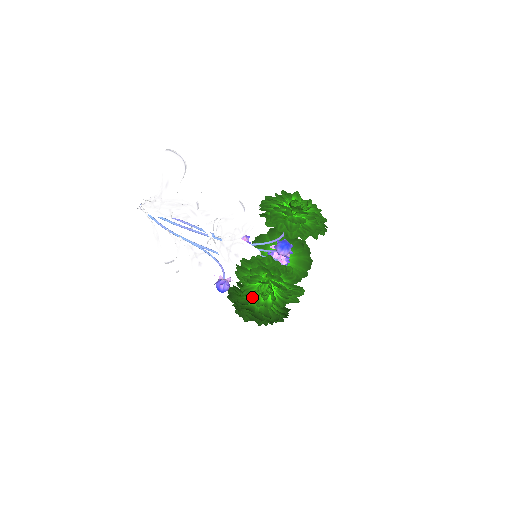
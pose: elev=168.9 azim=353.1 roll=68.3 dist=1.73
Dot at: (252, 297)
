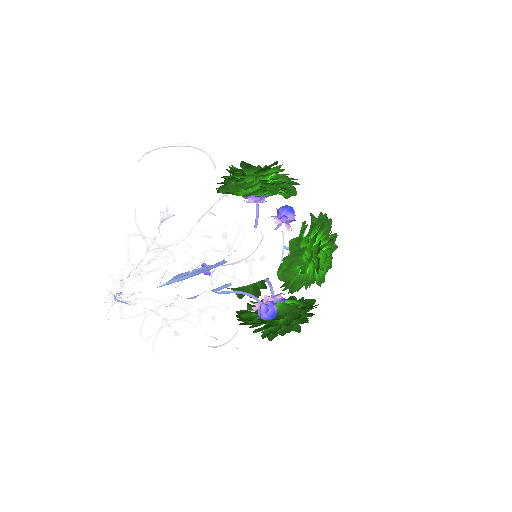
Dot at: (312, 281)
